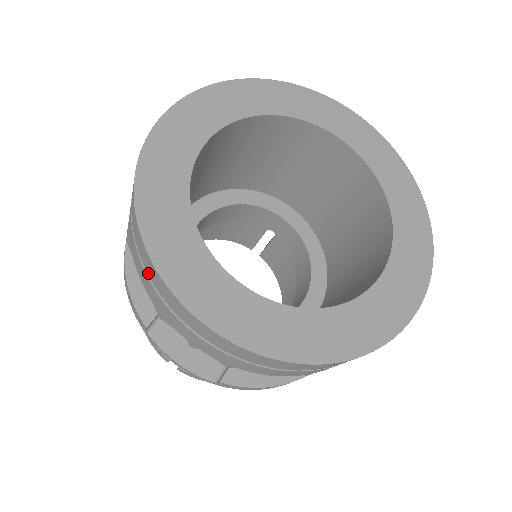
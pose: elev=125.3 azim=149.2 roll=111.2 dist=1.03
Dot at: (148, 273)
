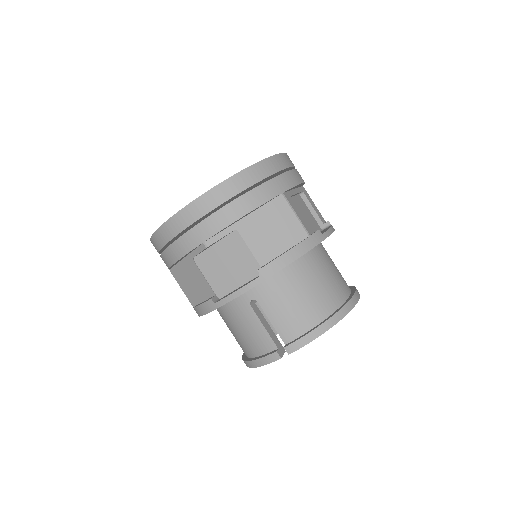
Dot at: (166, 242)
